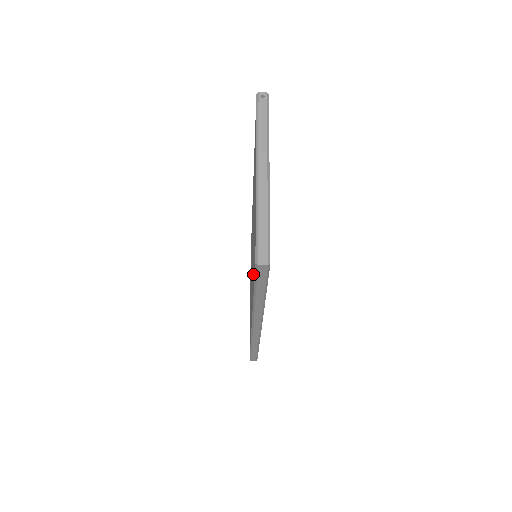
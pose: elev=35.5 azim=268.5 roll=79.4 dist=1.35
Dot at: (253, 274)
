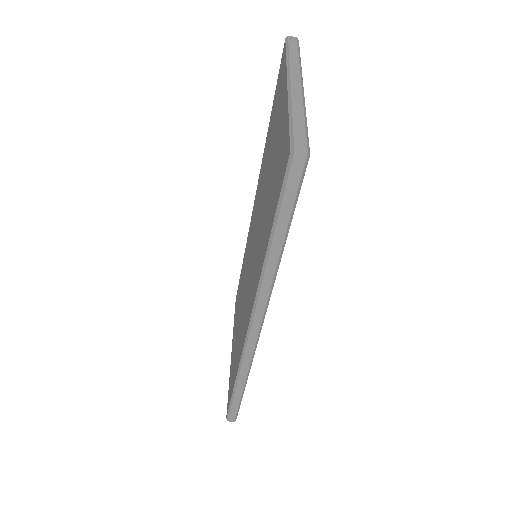
Dot at: (267, 226)
